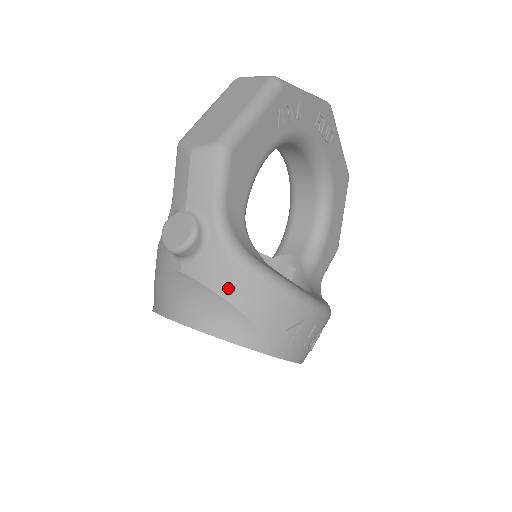
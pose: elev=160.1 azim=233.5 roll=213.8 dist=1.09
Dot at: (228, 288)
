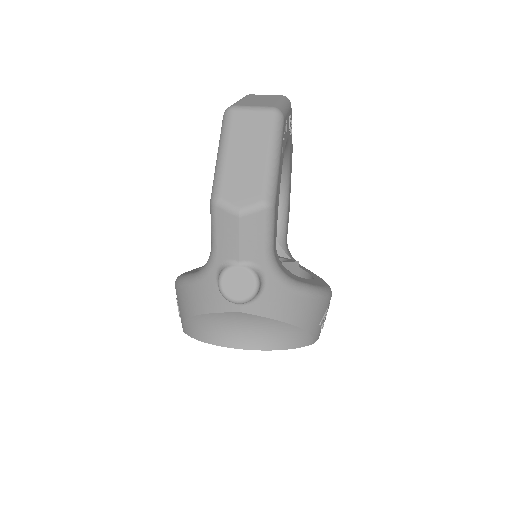
Dot at: (285, 313)
